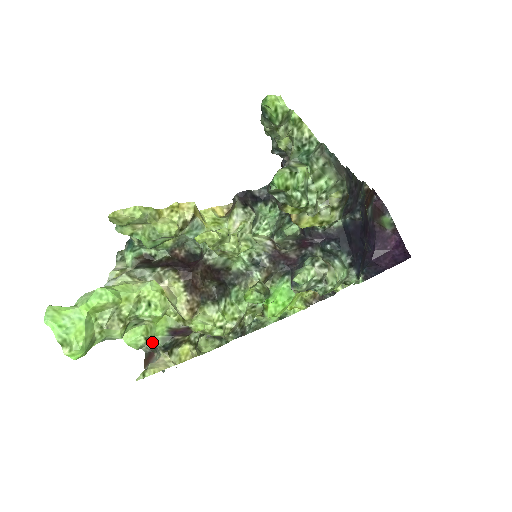
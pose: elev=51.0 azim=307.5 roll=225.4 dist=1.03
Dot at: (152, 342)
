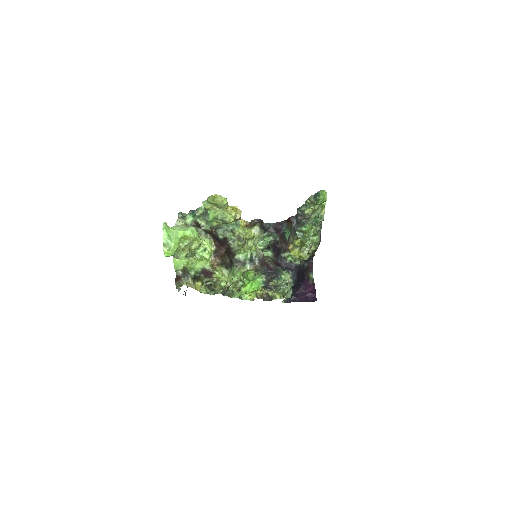
Dot at: (186, 271)
